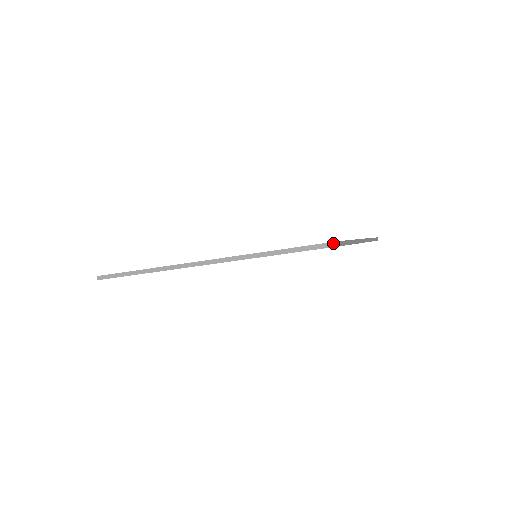
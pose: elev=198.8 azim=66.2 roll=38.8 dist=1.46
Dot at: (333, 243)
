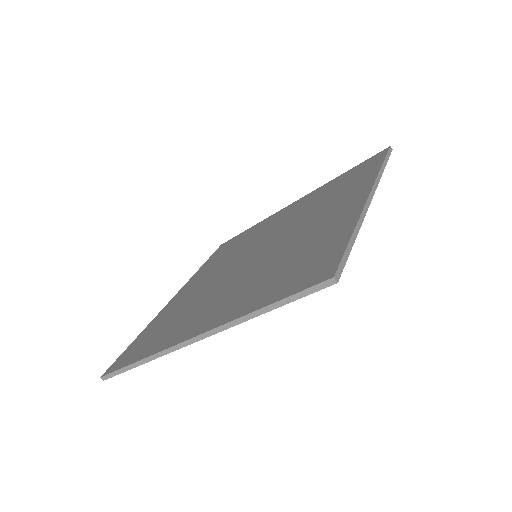
Dot at: (327, 282)
